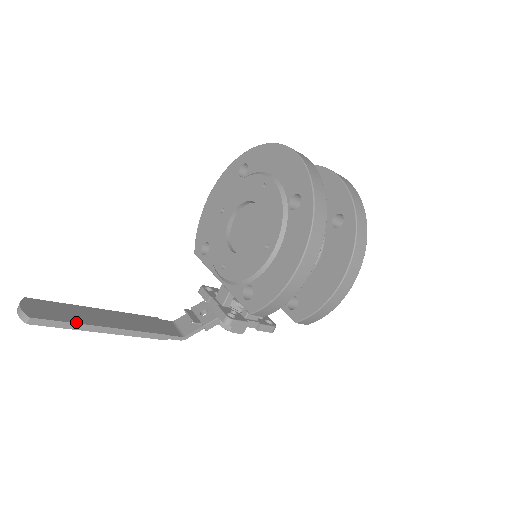
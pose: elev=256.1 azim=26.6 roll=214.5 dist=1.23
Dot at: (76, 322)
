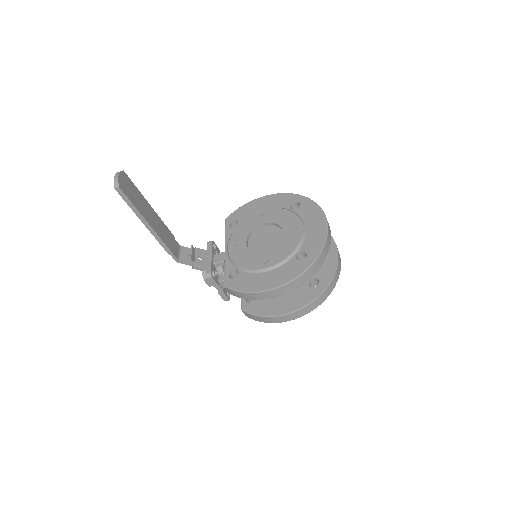
Dot at: (137, 208)
